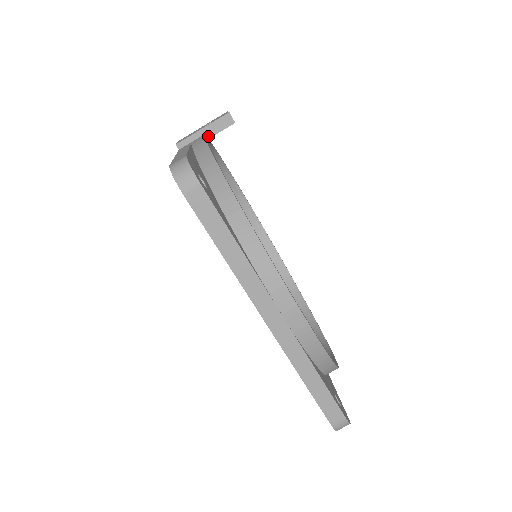
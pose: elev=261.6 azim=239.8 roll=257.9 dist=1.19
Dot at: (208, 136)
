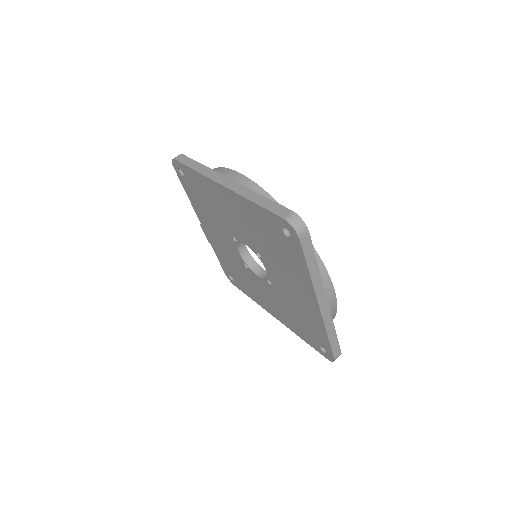
Dot at: occluded
